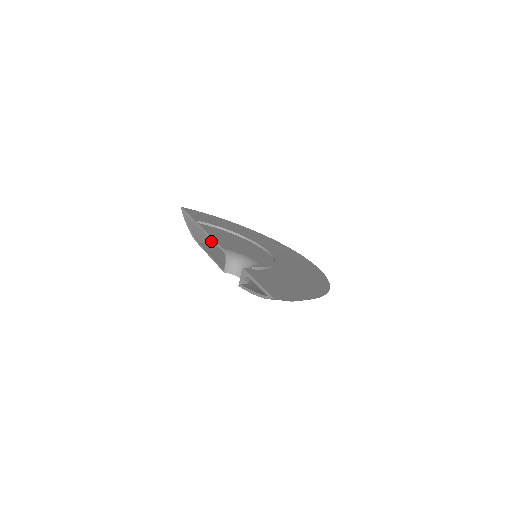
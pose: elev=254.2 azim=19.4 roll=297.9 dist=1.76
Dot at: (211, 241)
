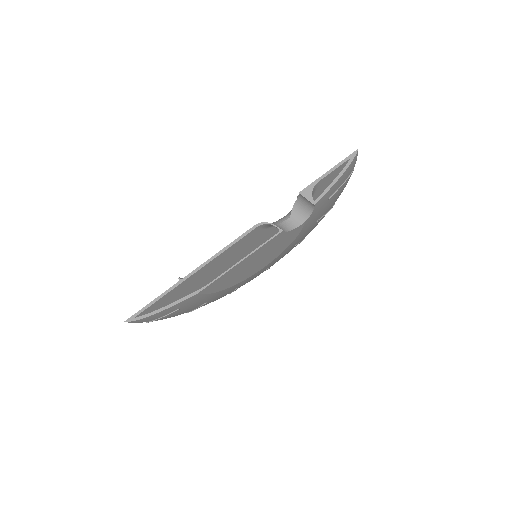
Dot at: occluded
